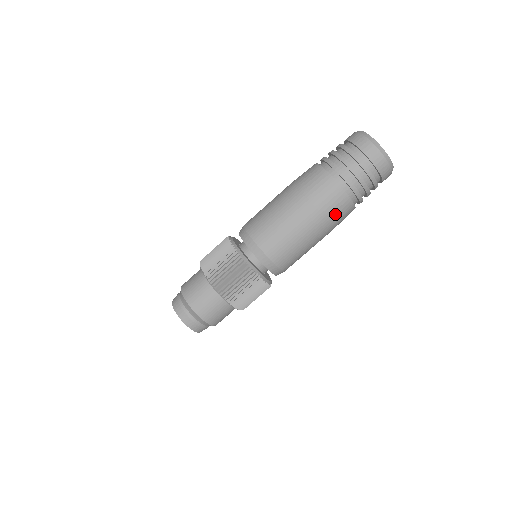
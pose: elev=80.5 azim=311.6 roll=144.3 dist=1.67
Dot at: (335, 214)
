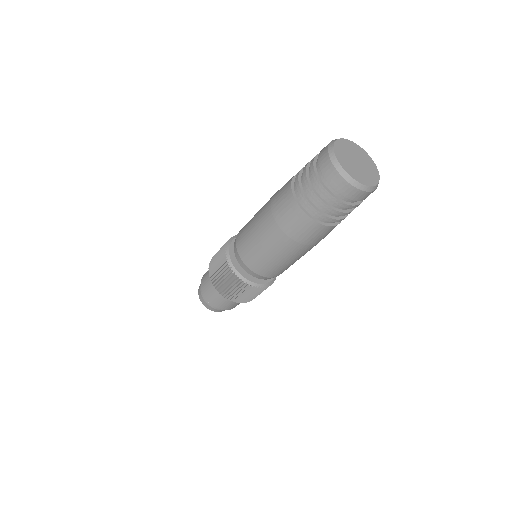
Dot at: occluded
